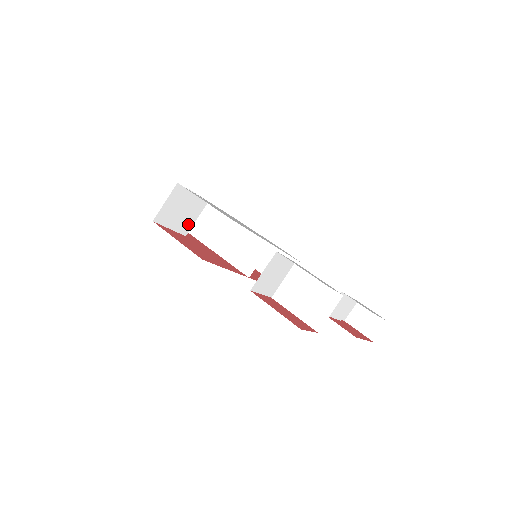
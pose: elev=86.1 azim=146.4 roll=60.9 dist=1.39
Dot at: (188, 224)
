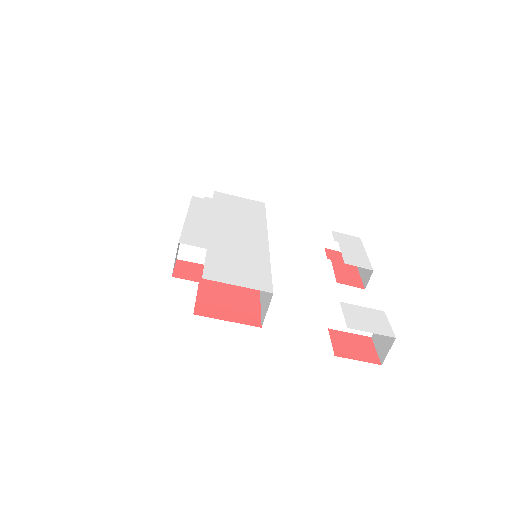
Dot at: occluded
